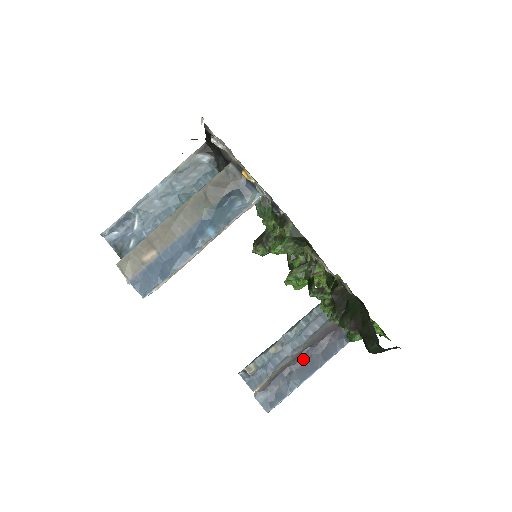
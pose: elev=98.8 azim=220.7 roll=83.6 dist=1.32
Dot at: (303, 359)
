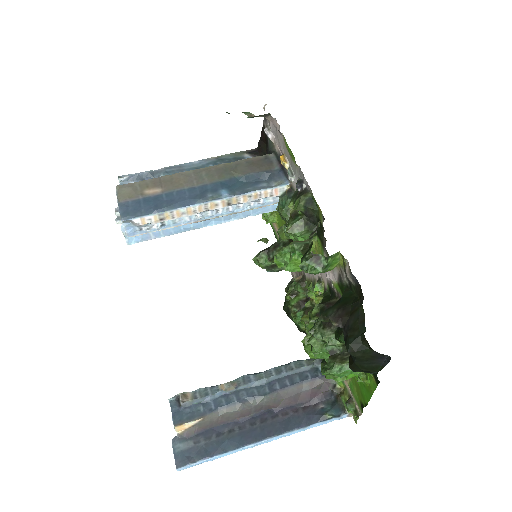
Dot at: (254, 420)
